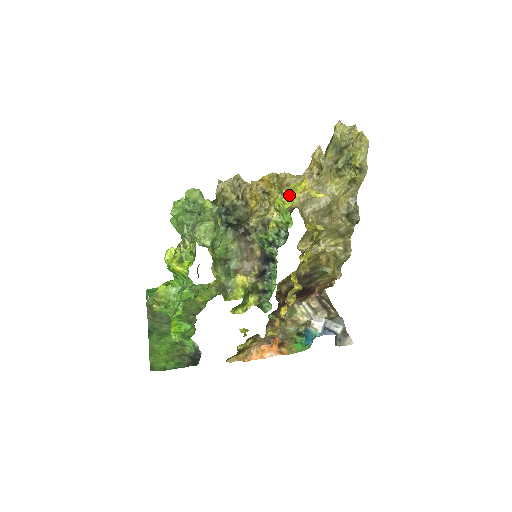
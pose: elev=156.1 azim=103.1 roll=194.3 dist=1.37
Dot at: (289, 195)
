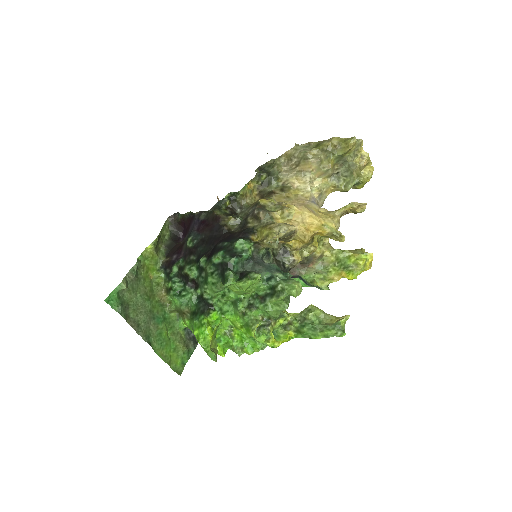
Dot at: (362, 271)
